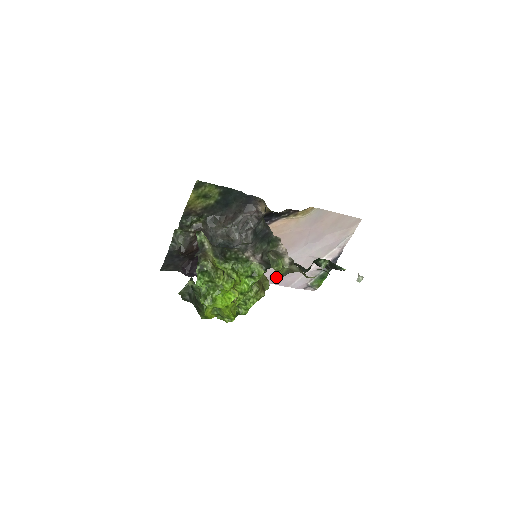
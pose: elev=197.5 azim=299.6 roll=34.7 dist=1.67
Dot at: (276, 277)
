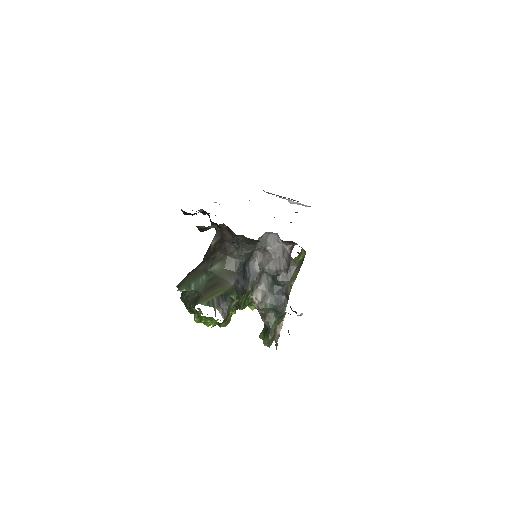
Dot at: occluded
